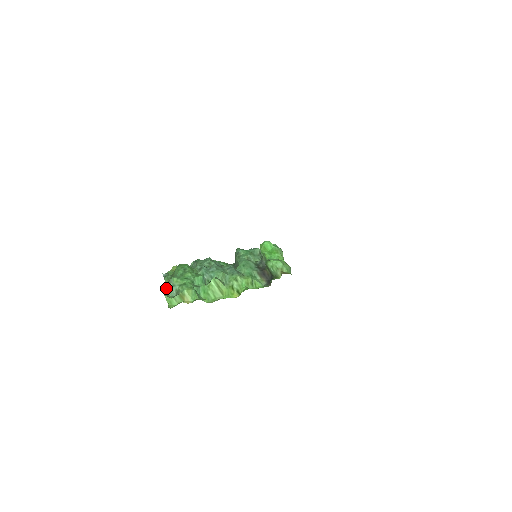
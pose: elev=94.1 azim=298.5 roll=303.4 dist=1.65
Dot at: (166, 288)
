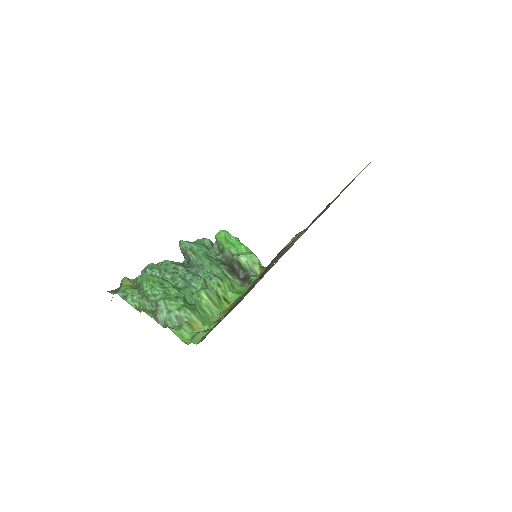
Dot at: (157, 316)
